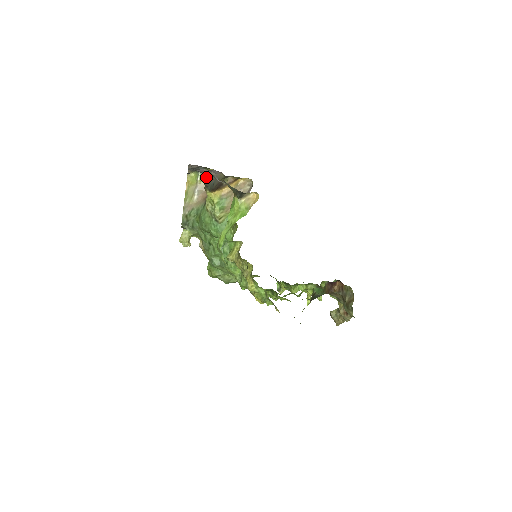
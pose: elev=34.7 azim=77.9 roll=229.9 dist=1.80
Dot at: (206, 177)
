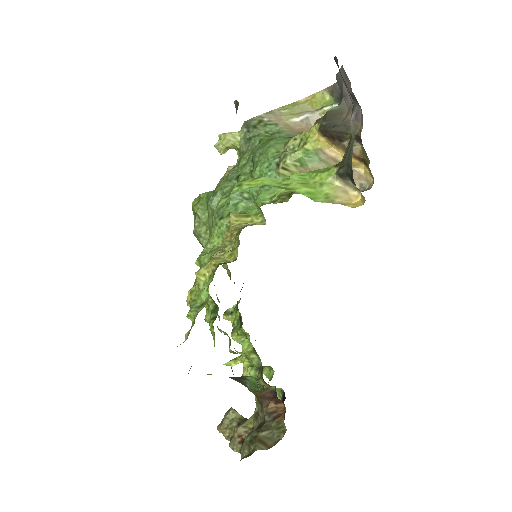
Dot at: (340, 108)
